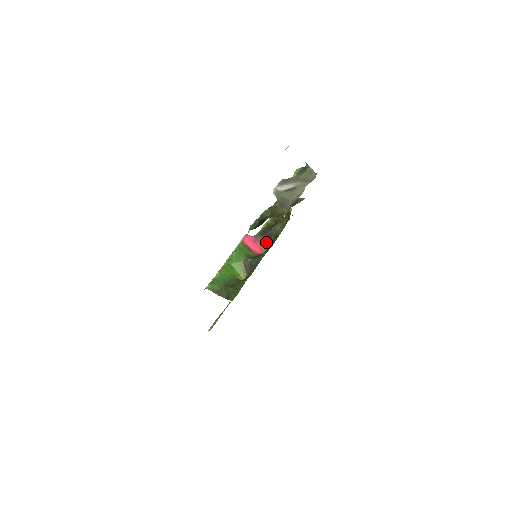
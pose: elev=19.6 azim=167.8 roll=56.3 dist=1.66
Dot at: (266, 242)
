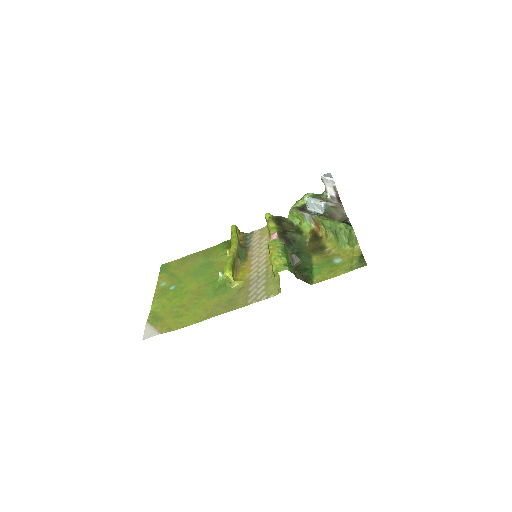
Dot at: (286, 244)
